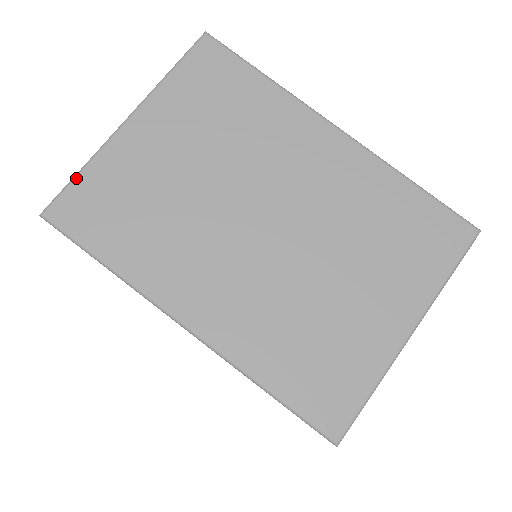
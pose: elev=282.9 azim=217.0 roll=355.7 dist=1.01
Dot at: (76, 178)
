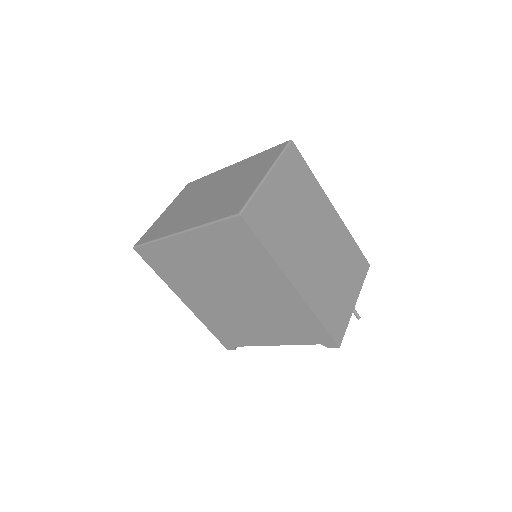
Dot at: (145, 233)
